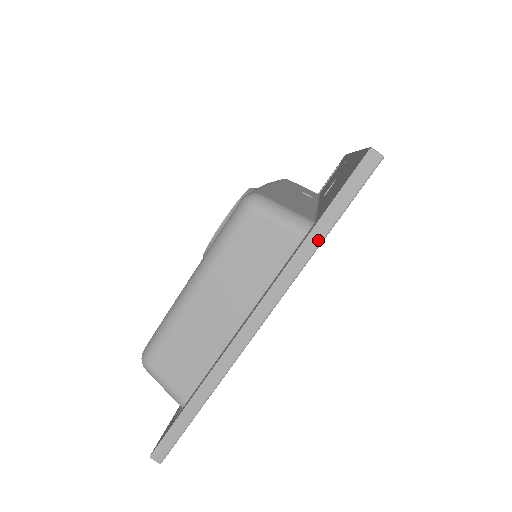
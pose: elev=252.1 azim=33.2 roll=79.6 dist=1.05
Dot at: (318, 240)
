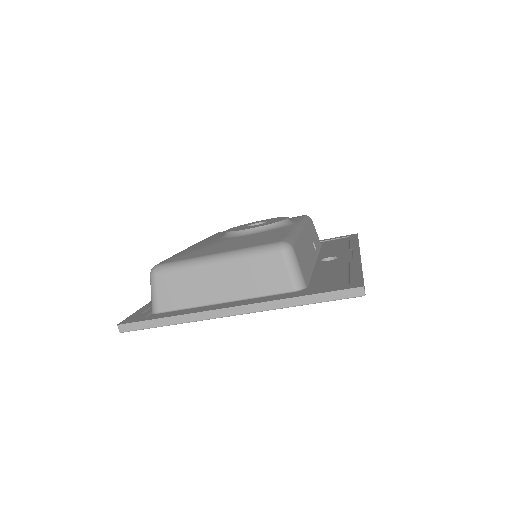
Dot at: (301, 303)
